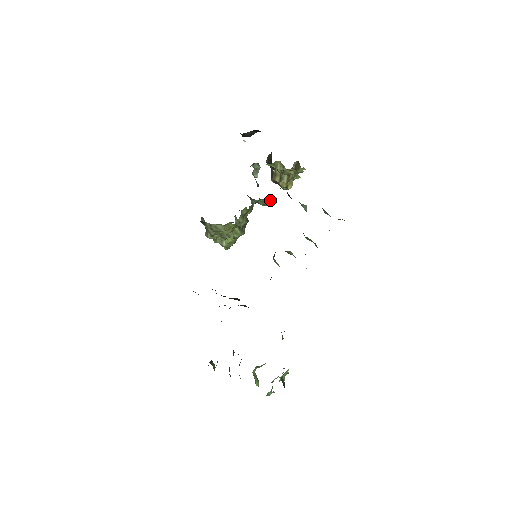
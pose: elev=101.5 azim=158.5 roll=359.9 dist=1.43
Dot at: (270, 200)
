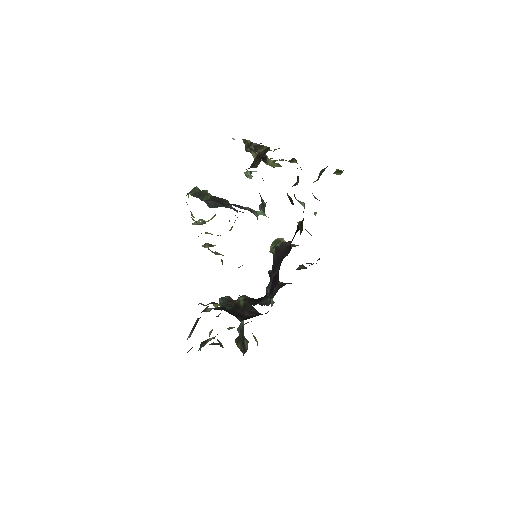
Dot at: occluded
